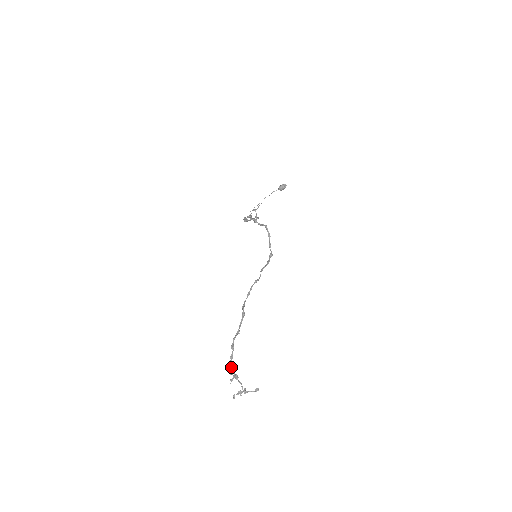
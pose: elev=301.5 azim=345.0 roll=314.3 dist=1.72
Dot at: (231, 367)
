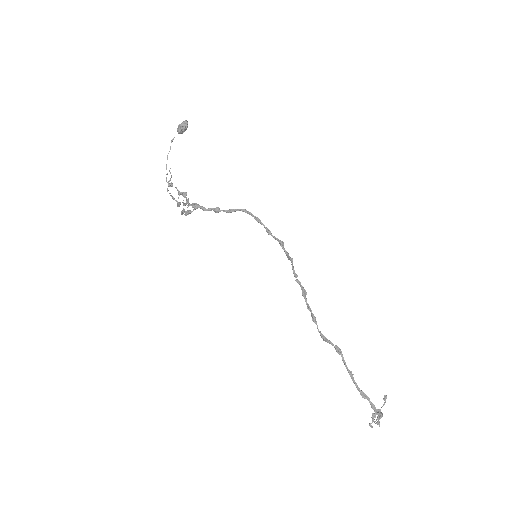
Dot at: occluded
